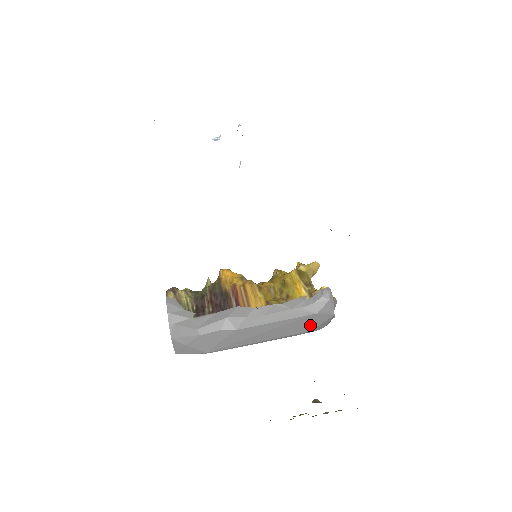
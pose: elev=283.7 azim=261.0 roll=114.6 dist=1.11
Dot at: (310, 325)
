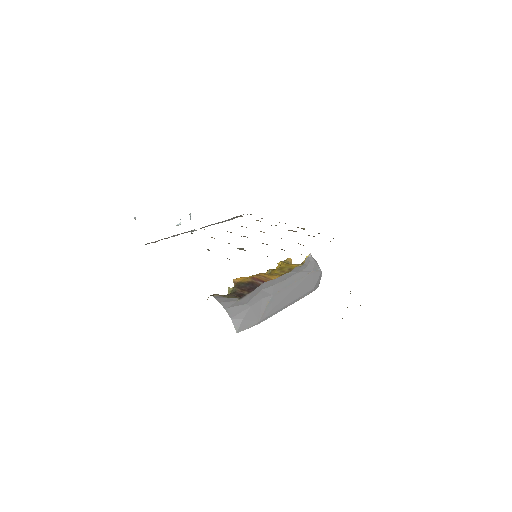
Dot at: (311, 283)
